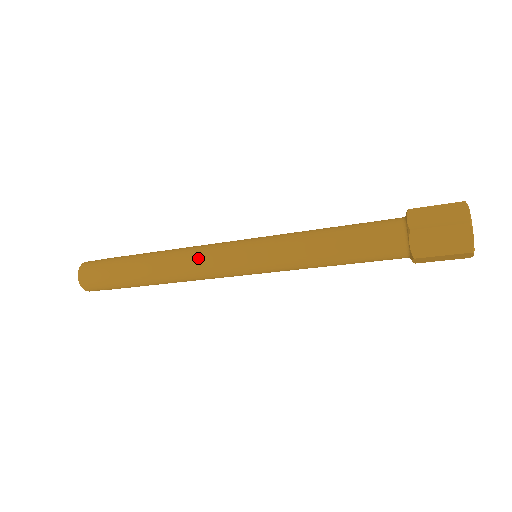
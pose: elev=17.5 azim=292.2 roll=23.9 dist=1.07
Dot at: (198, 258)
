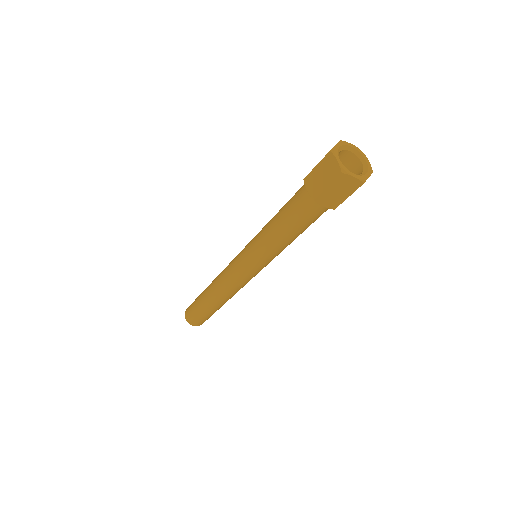
Dot at: (229, 282)
